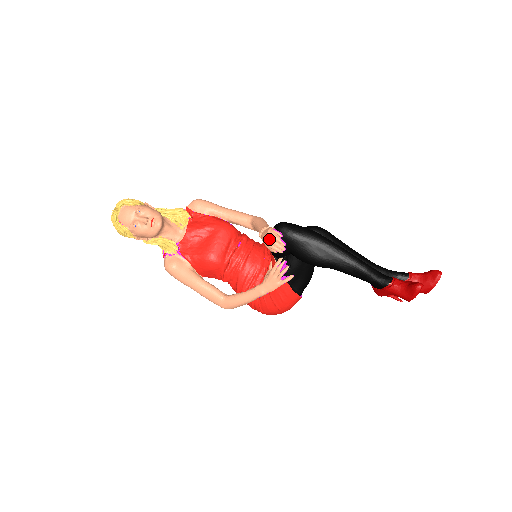
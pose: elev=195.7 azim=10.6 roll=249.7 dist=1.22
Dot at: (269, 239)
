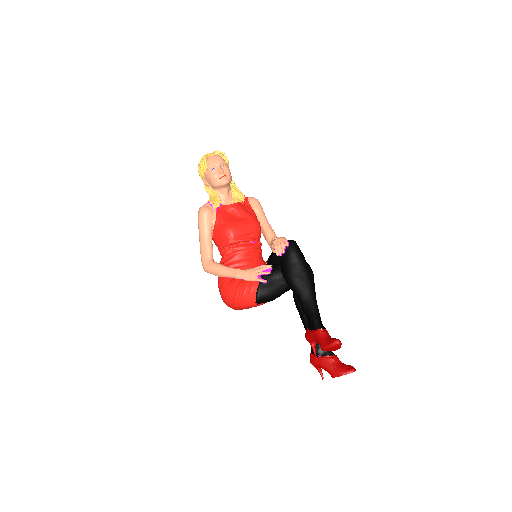
Dot at: (278, 241)
